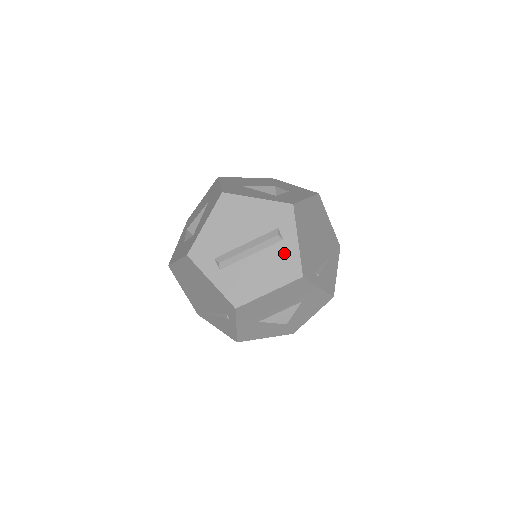
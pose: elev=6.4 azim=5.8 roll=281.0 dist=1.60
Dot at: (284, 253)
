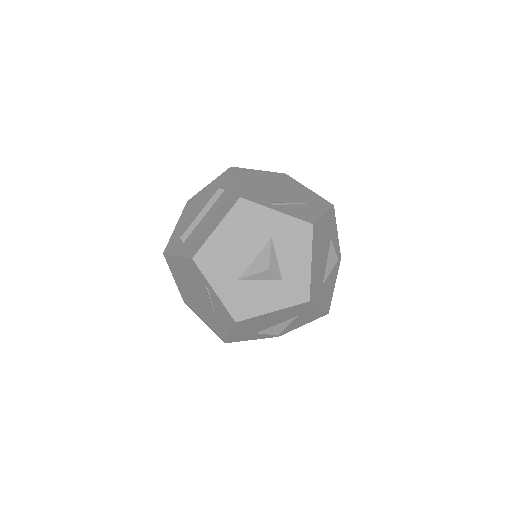
Dot at: (226, 196)
